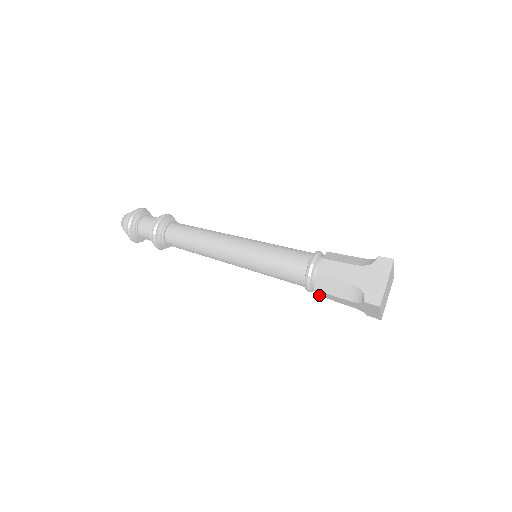
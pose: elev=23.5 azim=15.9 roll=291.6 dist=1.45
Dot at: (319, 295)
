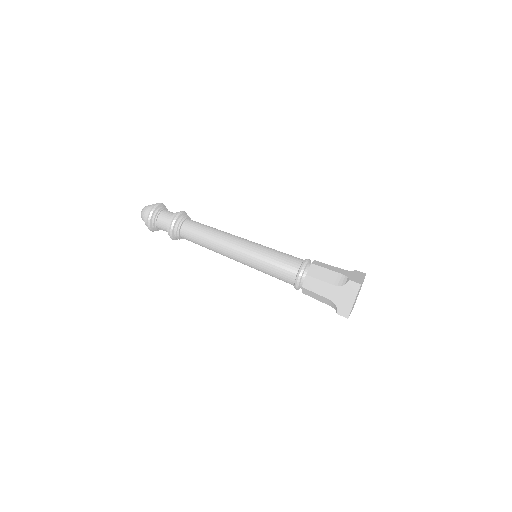
Dot at: (305, 286)
